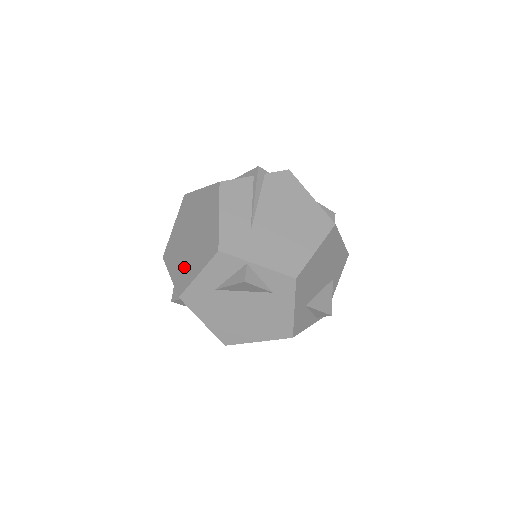
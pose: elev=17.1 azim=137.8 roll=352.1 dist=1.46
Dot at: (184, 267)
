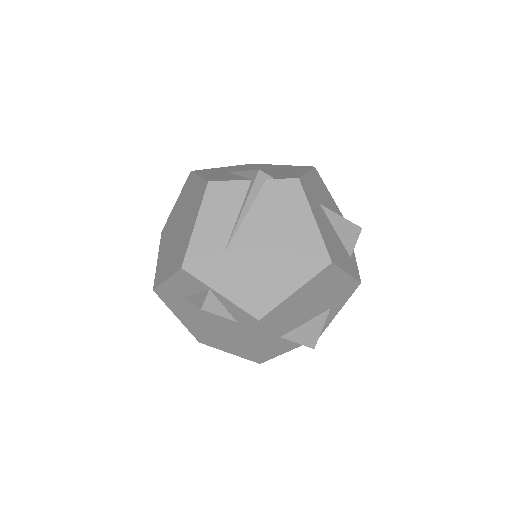
Dot at: (164, 260)
